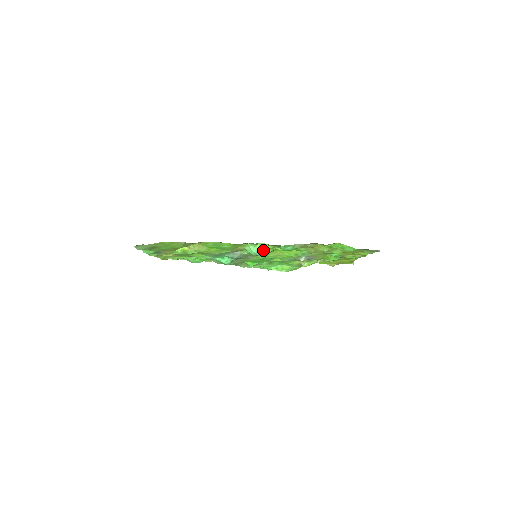
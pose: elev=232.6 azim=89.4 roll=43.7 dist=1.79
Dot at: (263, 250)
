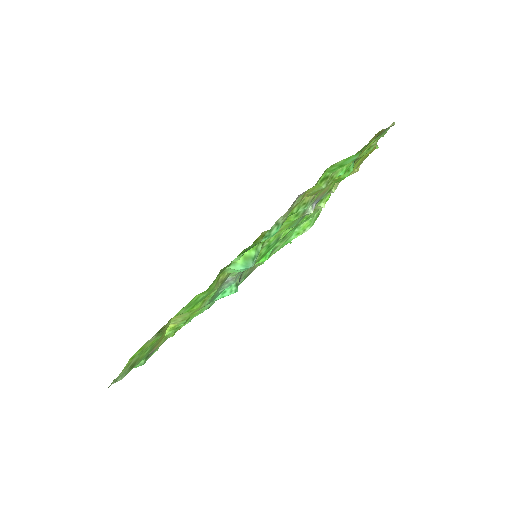
Dot at: (250, 256)
